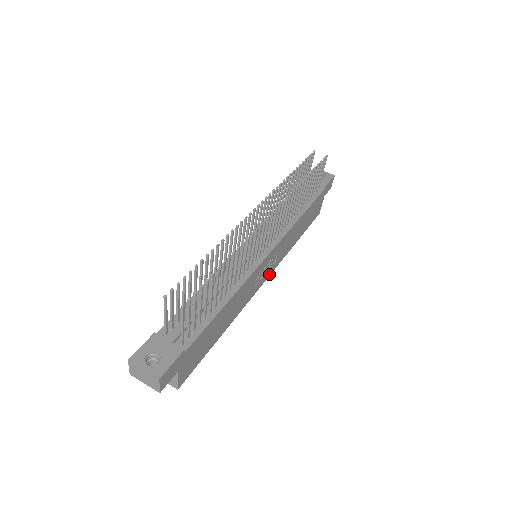
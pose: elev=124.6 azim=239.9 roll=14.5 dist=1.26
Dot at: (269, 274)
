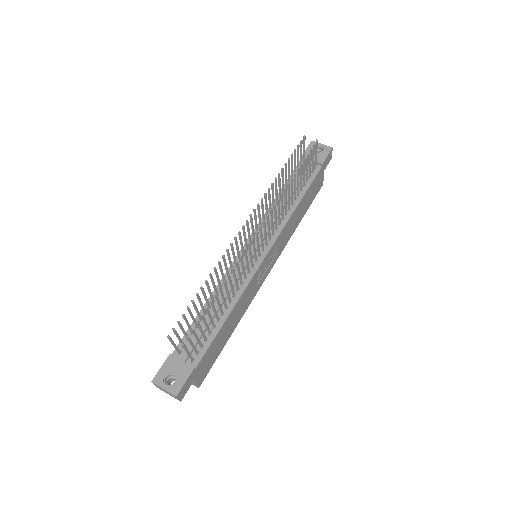
Dot at: (272, 265)
